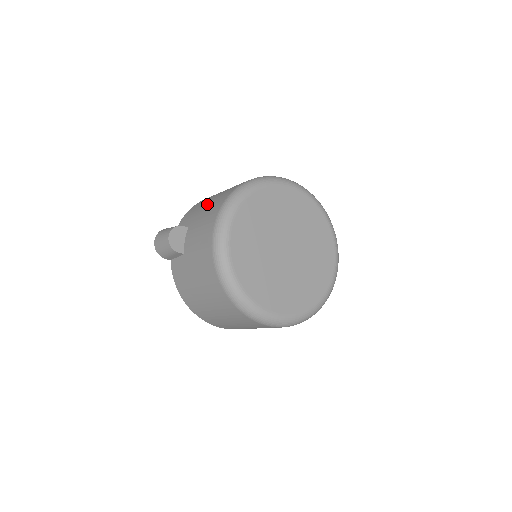
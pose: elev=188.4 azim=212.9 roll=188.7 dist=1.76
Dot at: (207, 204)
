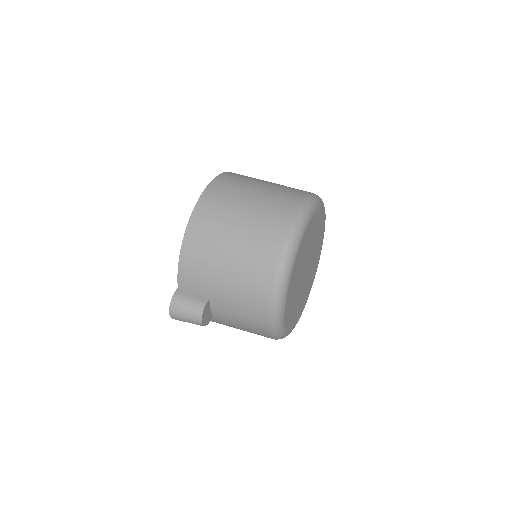
Dot at: (228, 280)
